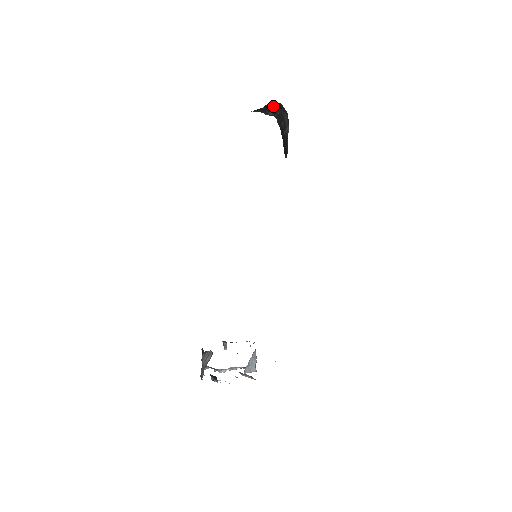
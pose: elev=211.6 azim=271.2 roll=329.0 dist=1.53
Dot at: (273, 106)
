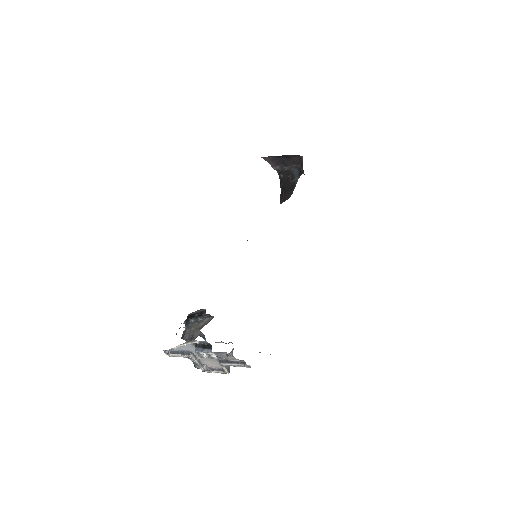
Dot at: (289, 159)
